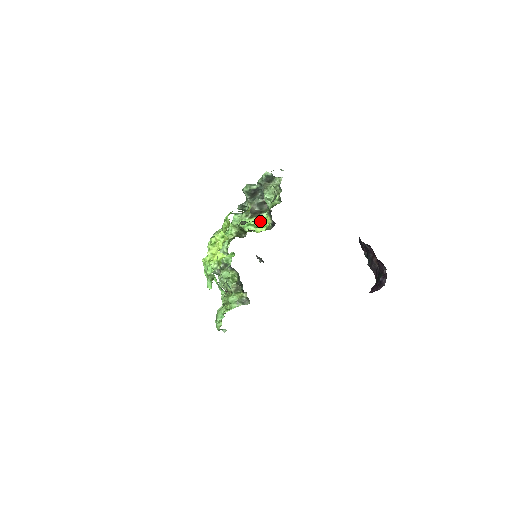
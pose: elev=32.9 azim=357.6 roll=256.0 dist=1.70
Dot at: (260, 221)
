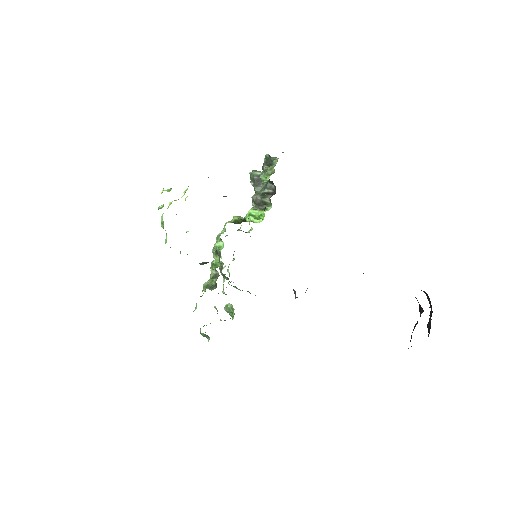
Dot at: occluded
